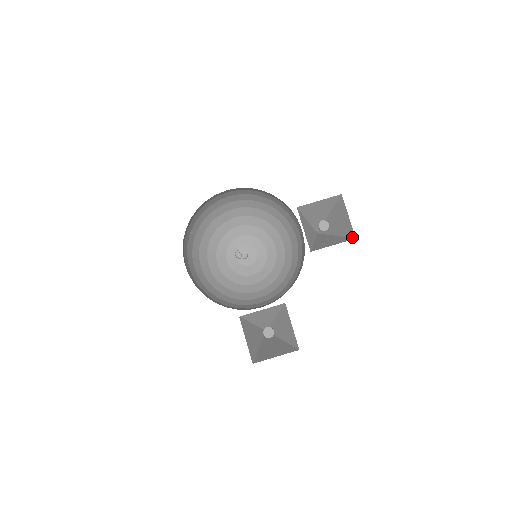
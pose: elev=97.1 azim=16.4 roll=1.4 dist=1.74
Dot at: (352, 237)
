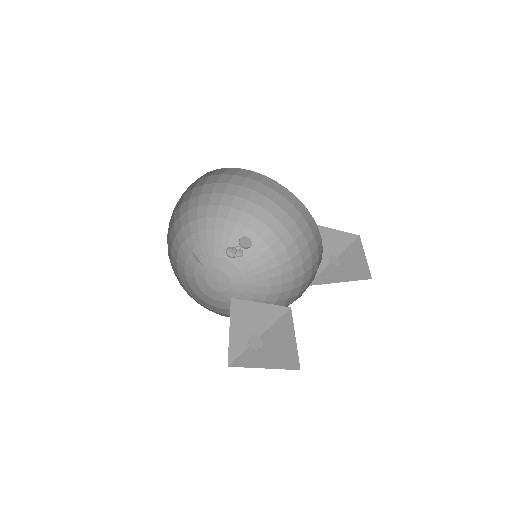
Dot at: (366, 278)
